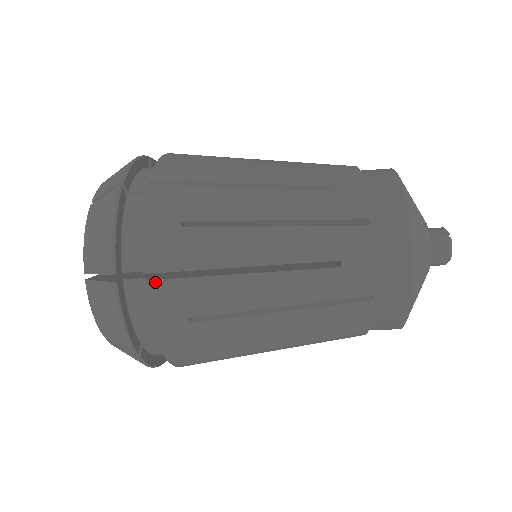
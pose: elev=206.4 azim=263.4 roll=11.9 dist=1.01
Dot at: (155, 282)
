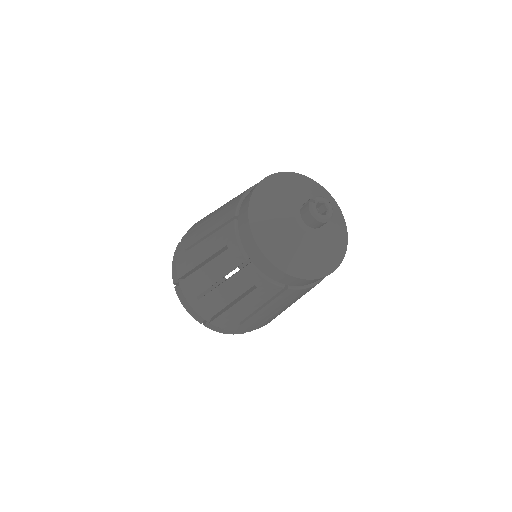
Dot at: (181, 282)
